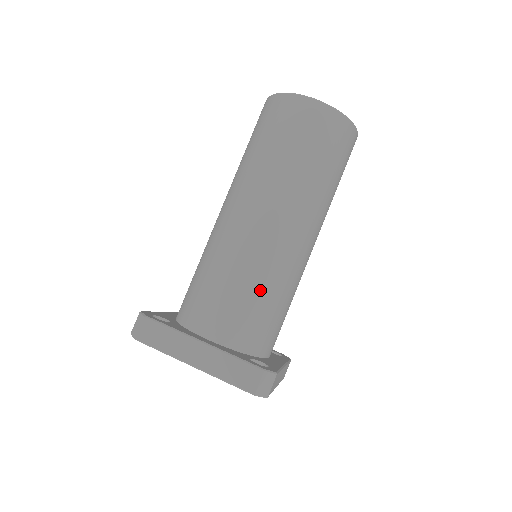
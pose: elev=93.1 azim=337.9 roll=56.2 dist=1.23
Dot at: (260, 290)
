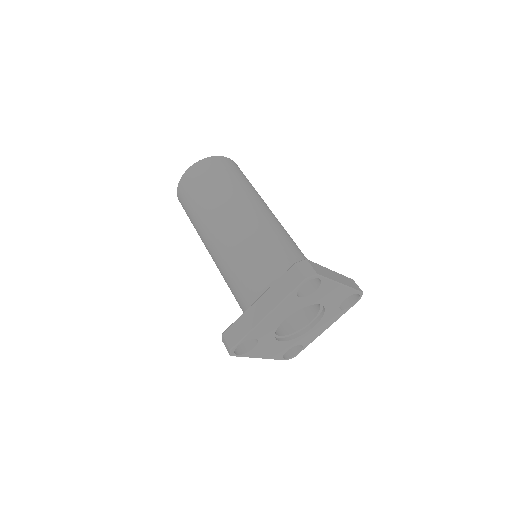
Dot at: occluded
